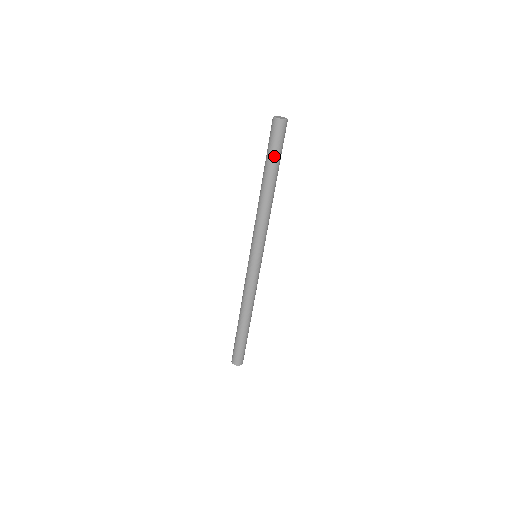
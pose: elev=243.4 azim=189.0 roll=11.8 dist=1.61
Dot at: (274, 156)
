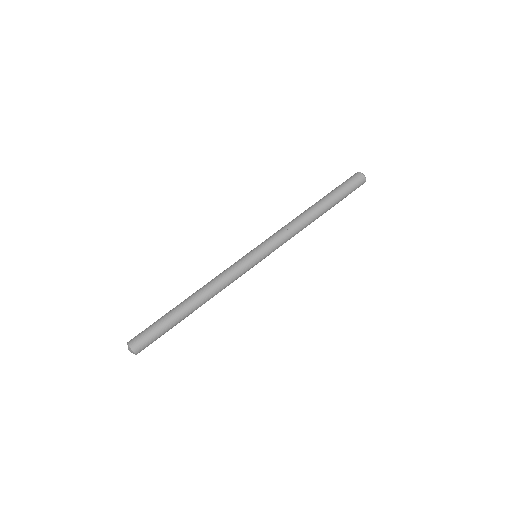
Dot at: (339, 191)
